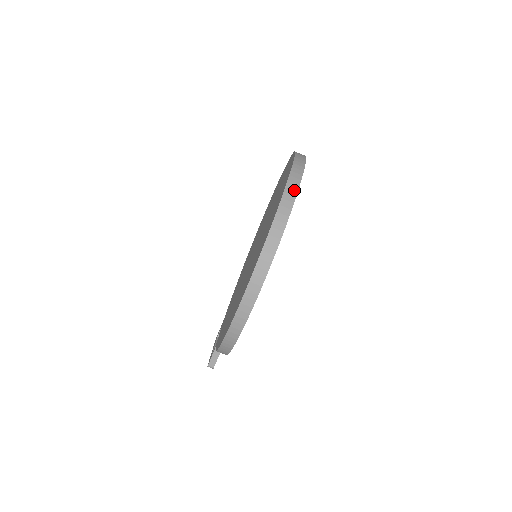
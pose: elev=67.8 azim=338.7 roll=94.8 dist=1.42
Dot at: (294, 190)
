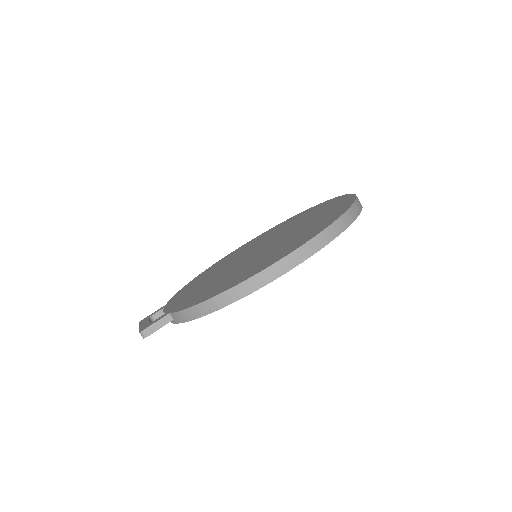
Dot at: (360, 206)
